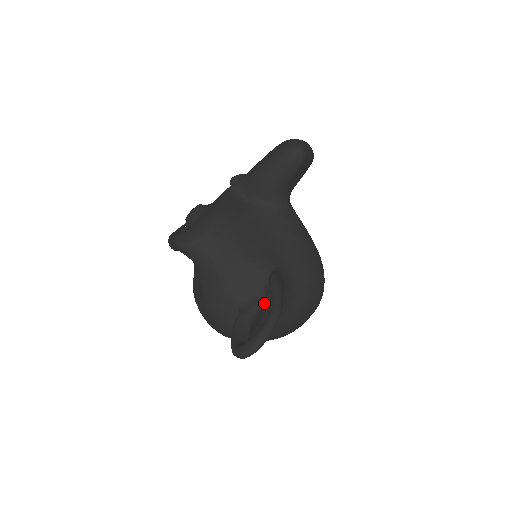
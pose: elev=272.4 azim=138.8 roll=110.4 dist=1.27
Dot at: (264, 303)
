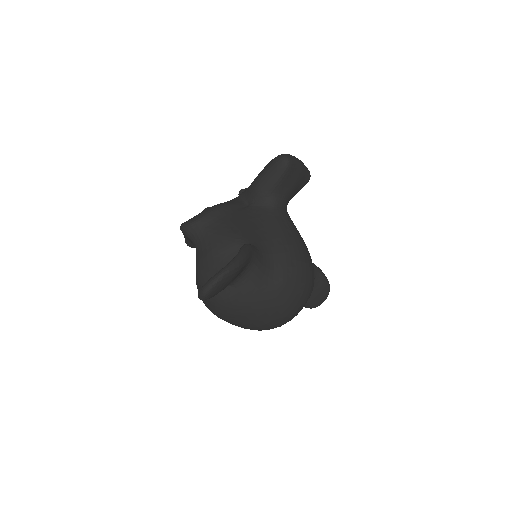
Dot at: occluded
